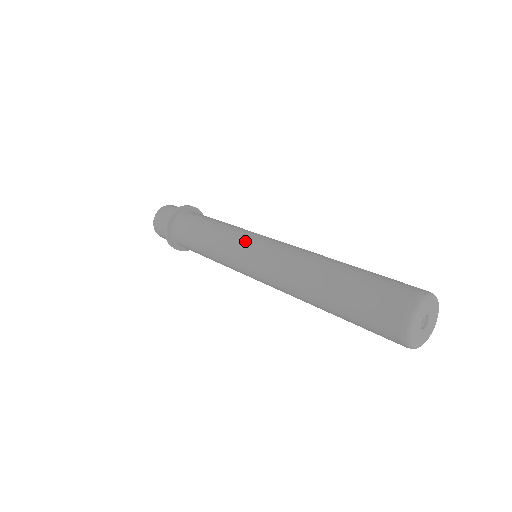
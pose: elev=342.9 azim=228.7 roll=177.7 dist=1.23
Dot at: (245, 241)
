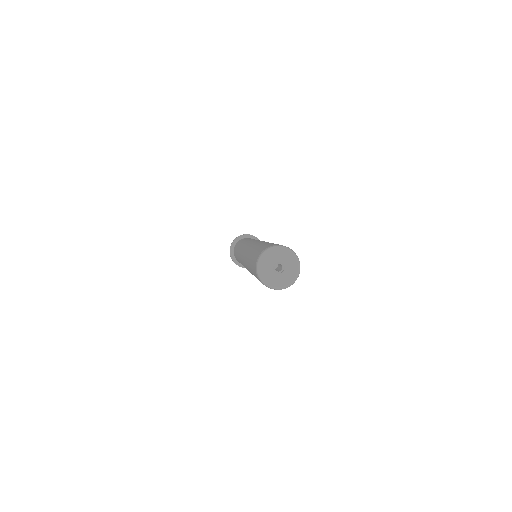
Dot at: (246, 243)
